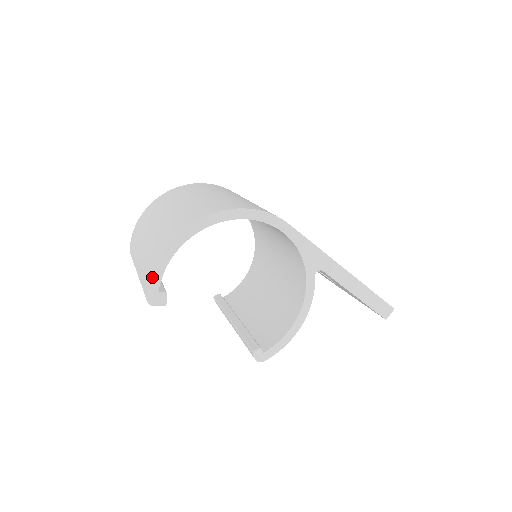
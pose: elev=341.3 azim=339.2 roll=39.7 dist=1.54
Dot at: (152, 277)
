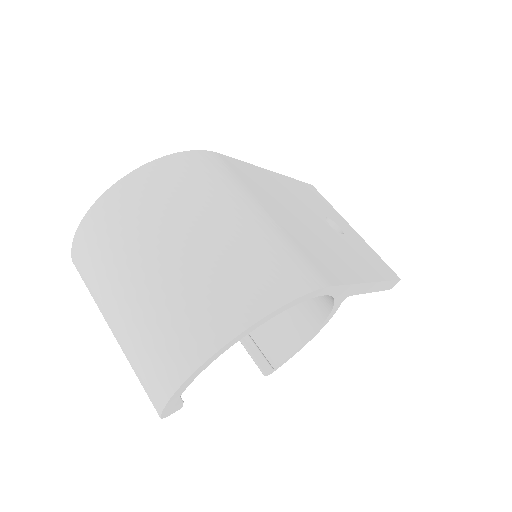
Dot at: (167, 405)
